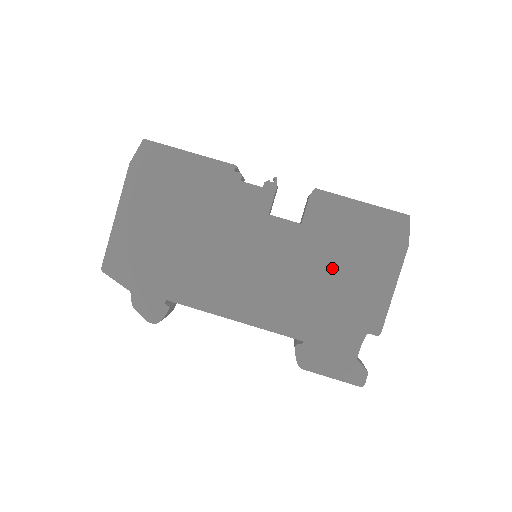
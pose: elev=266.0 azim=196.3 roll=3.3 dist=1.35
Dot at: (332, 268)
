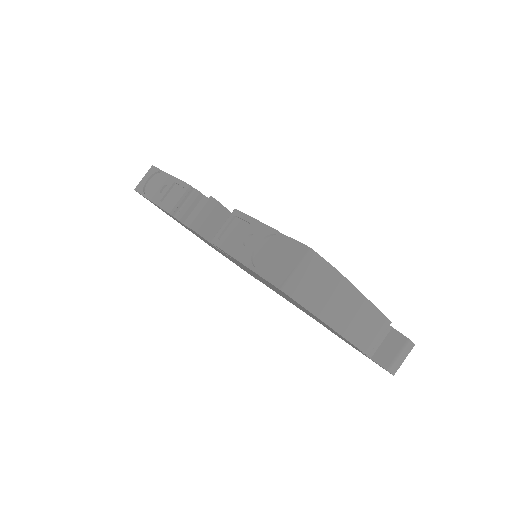
Dot at: occluded
